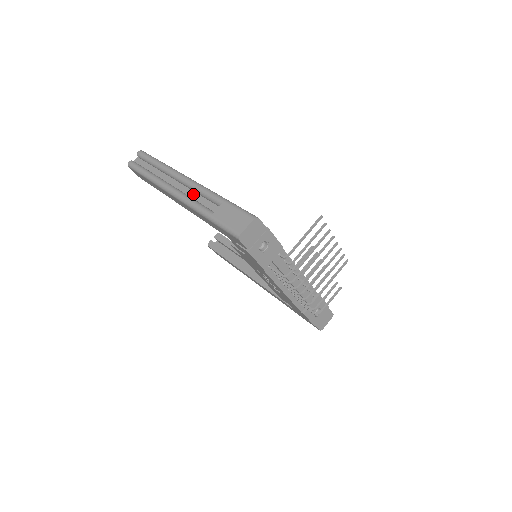
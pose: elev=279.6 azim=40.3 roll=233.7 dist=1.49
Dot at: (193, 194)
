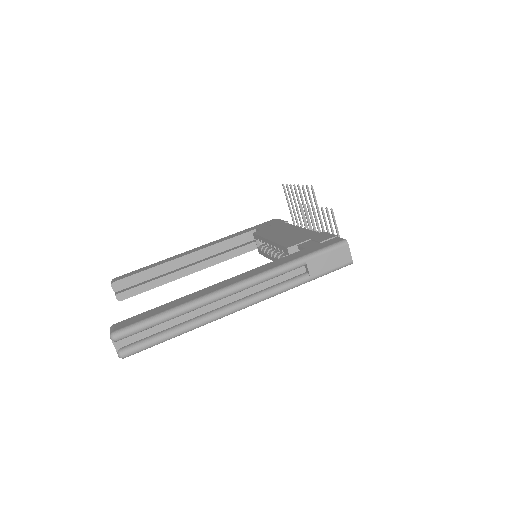
Dot at: (258, 287)
